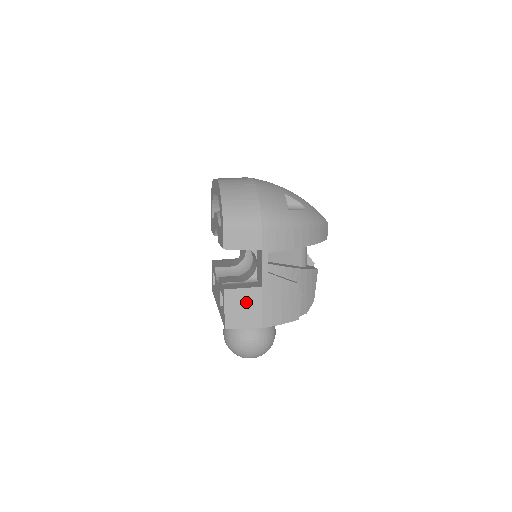
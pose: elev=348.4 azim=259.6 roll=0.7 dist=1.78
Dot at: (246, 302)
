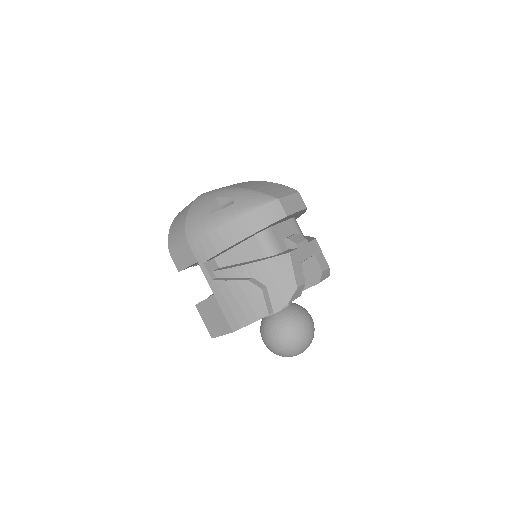
Dot at: (212, 311)
